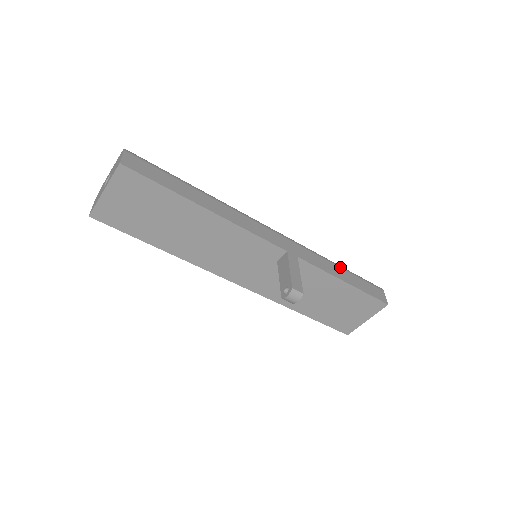
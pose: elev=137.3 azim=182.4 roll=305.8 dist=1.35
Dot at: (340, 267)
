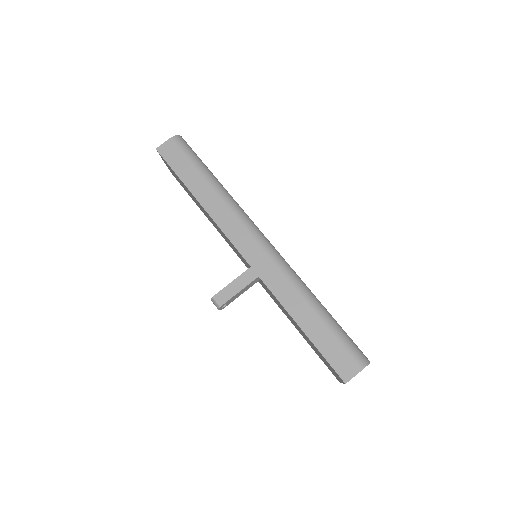
Dot at: (315, 312)
